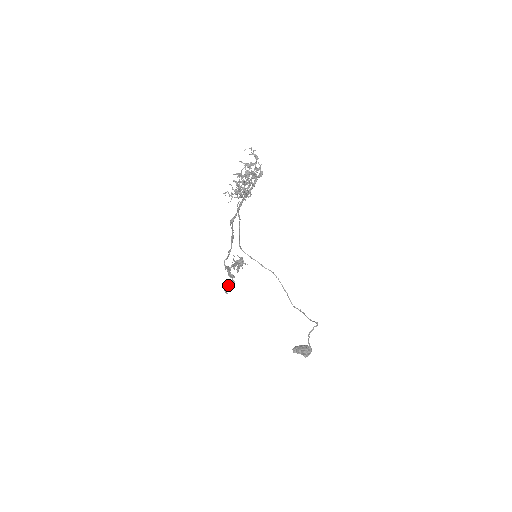
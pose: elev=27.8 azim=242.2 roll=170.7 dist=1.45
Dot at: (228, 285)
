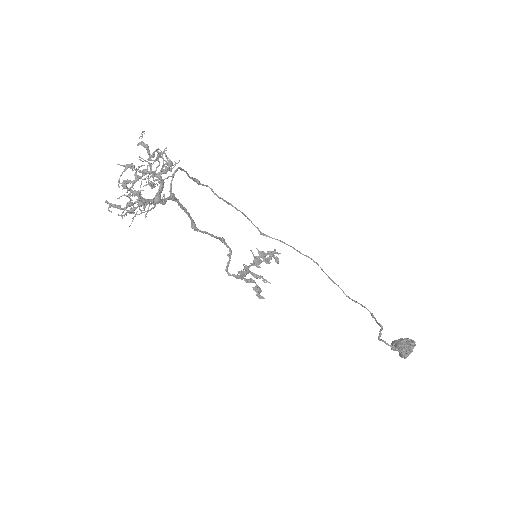
Dot at: (256, 290)
